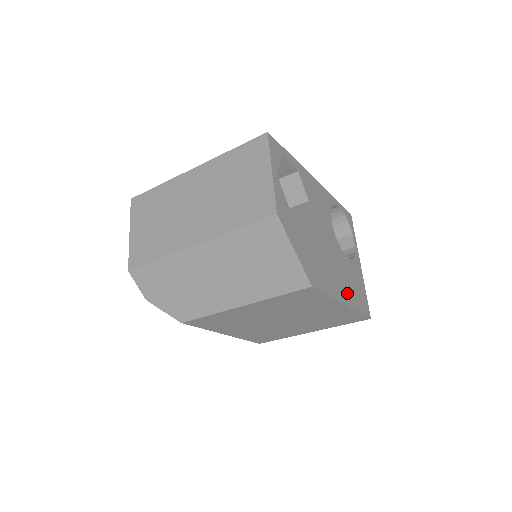
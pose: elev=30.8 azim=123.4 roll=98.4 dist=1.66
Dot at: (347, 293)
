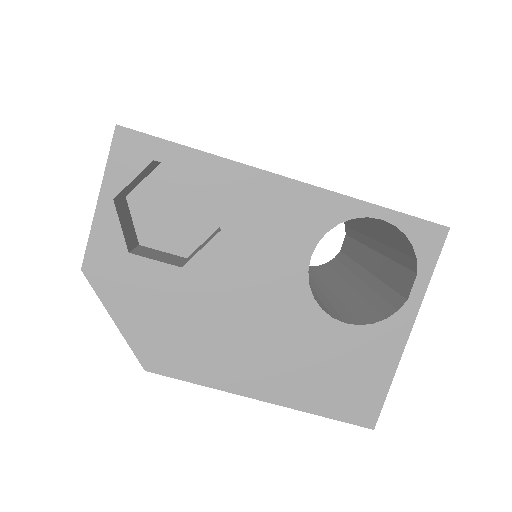
Dot at: (286, 383)
